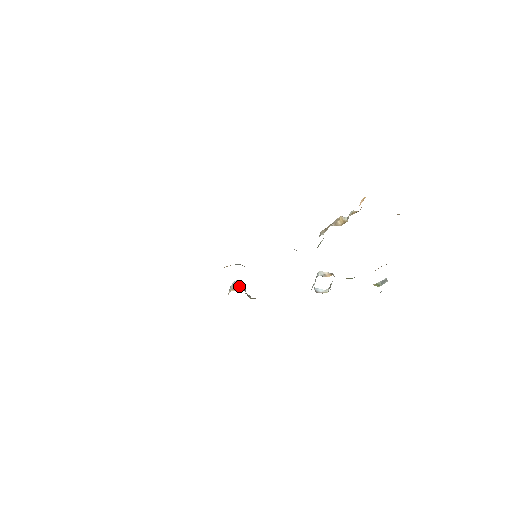
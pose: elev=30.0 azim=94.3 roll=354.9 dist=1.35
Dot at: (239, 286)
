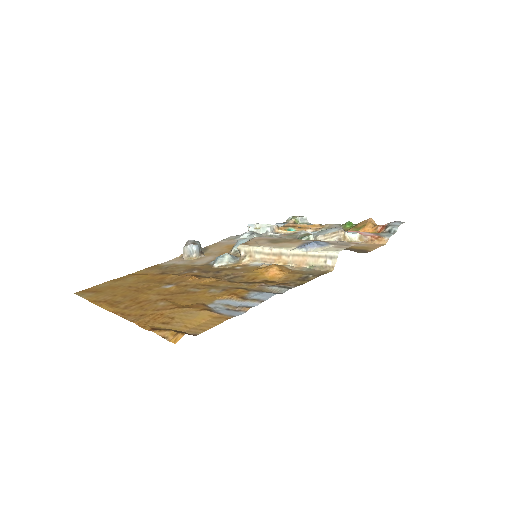
Dot at: (200, 251)
